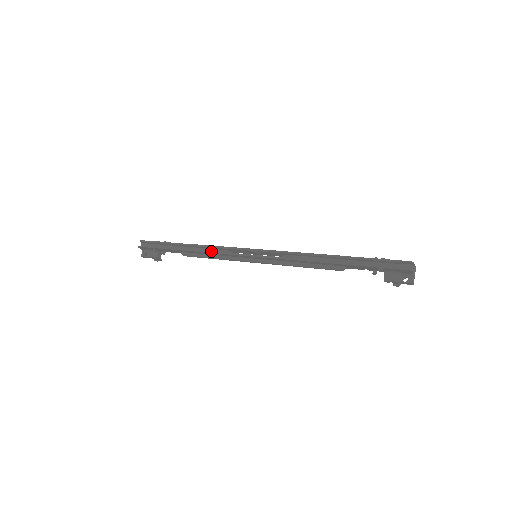
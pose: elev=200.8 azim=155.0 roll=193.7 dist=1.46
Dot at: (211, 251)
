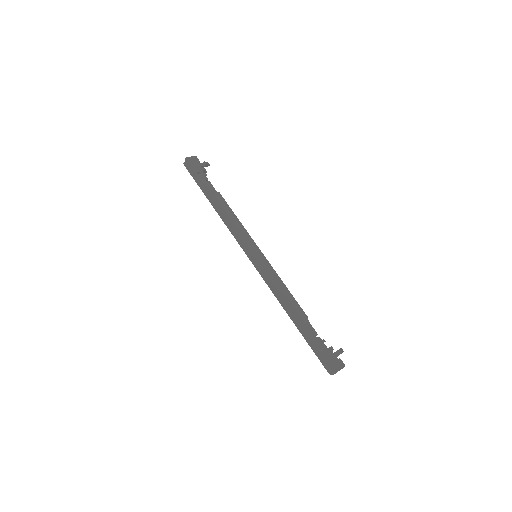
Dot at: (227, 225)
